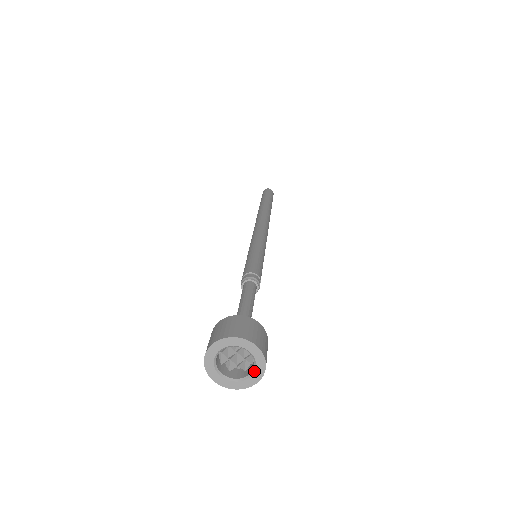
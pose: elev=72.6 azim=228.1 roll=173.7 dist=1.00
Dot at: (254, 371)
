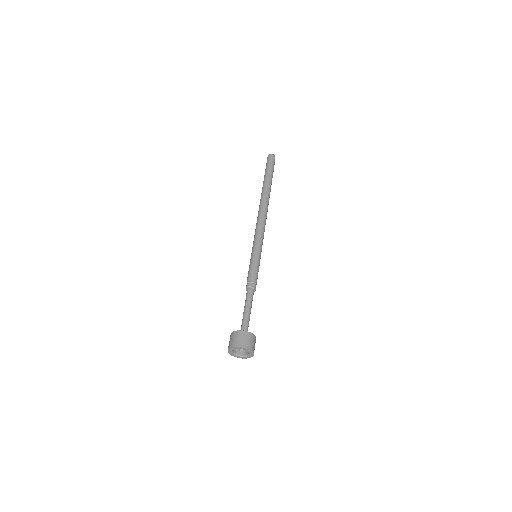
Dot at: (249, 354)
